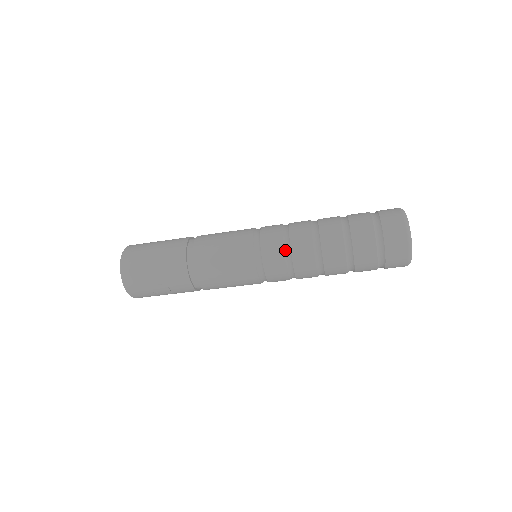
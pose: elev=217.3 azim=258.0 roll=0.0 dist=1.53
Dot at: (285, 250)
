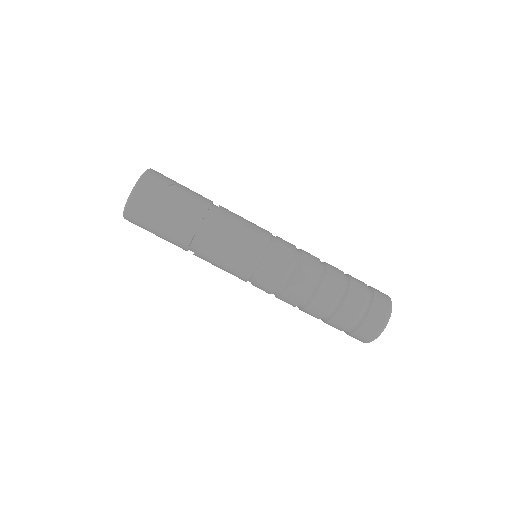
Dot at: occluded
